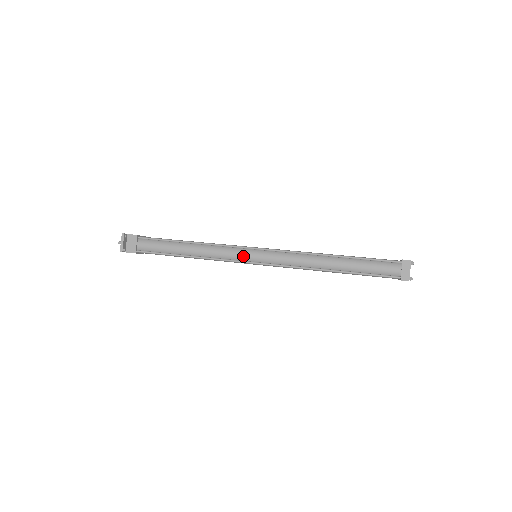
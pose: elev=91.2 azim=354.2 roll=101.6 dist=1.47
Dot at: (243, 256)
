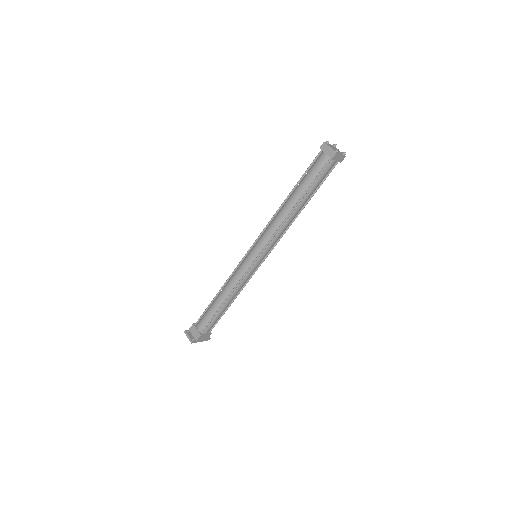
Dot at: (247, 264)
